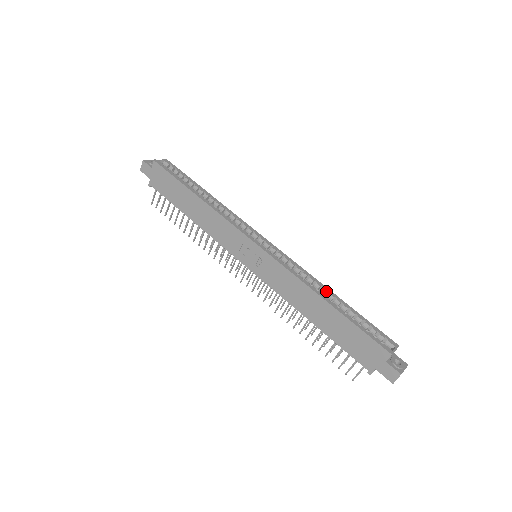
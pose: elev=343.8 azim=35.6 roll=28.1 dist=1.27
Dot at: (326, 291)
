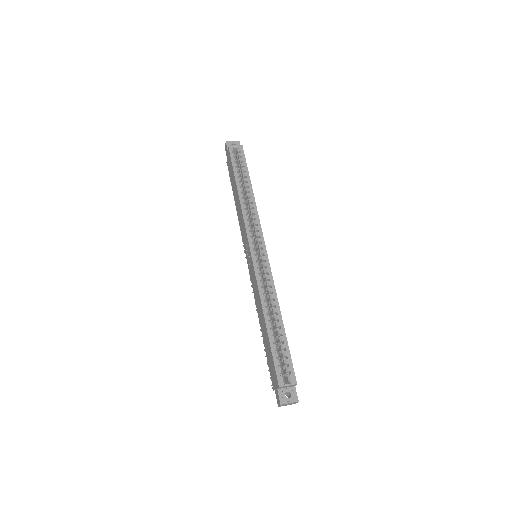
Dot at: (275, 311)
